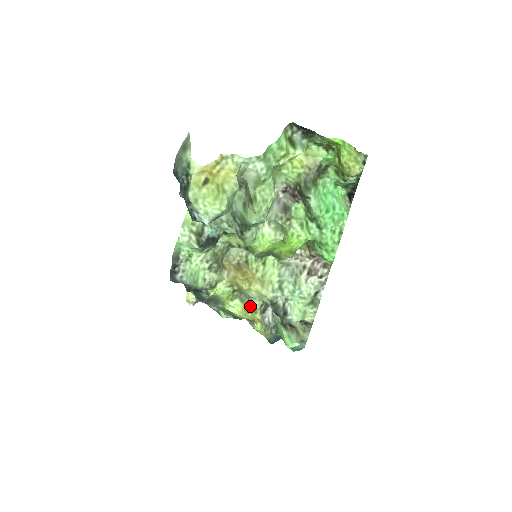
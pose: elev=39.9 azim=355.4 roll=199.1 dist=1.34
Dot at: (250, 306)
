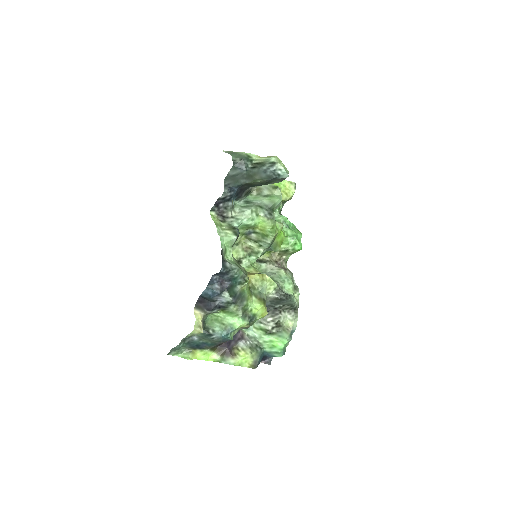
Dot at: (263, 299)
